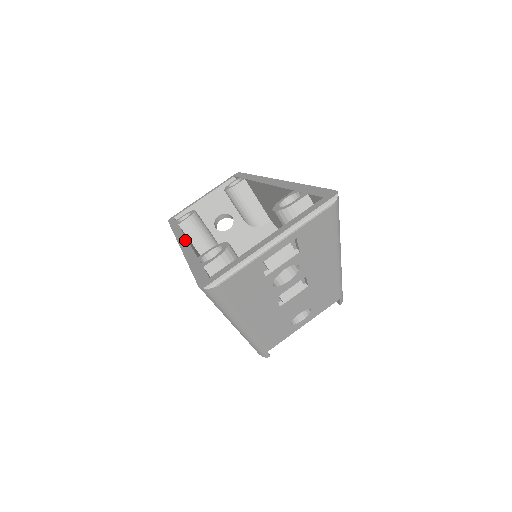
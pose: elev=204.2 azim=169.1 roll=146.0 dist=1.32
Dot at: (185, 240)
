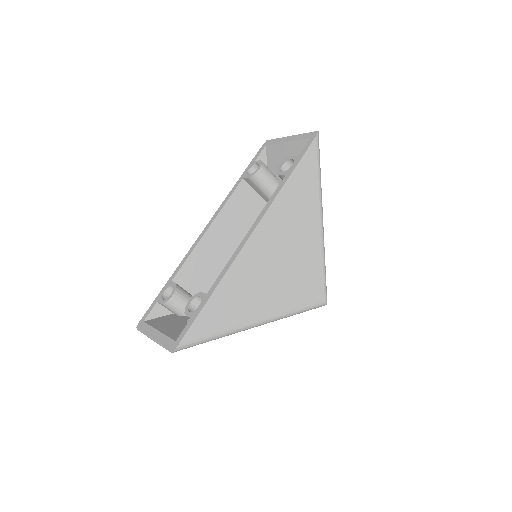
Dot at: (204, 232)
